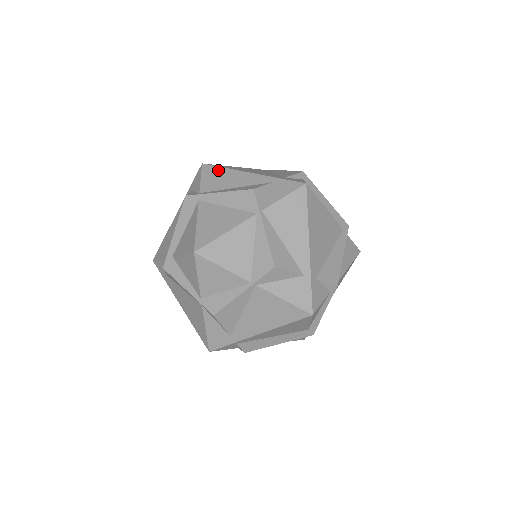
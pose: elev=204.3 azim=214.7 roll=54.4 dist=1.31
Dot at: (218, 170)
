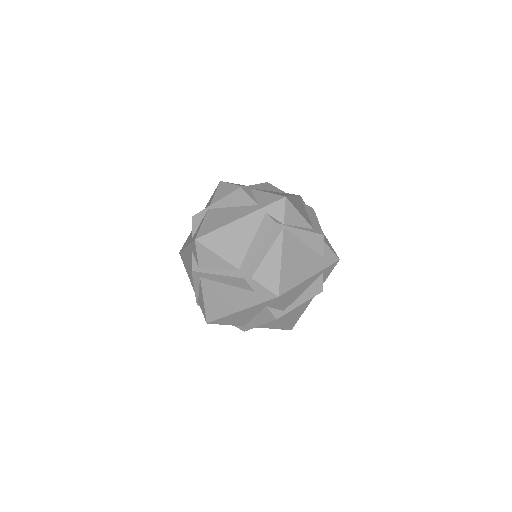
Dot at: (291, 292)
